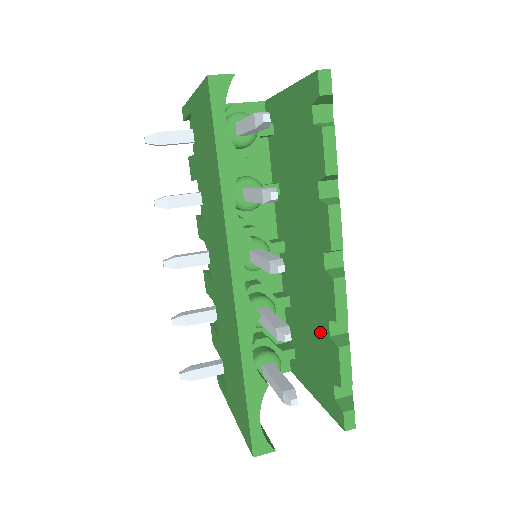
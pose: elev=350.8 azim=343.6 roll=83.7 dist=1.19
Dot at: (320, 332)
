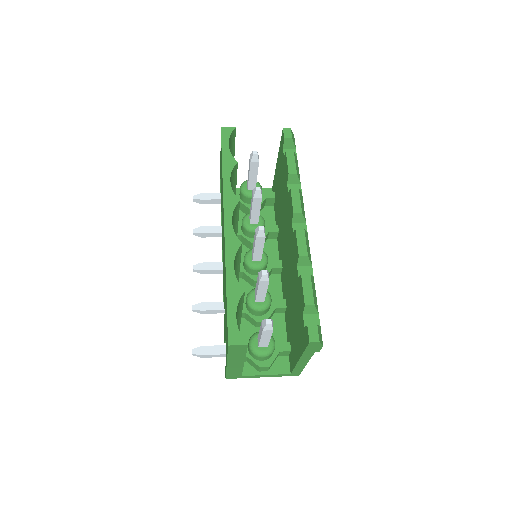
Dot at: (295, 286)
